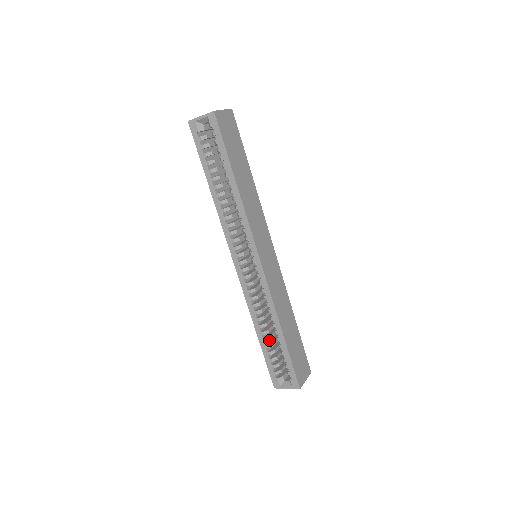
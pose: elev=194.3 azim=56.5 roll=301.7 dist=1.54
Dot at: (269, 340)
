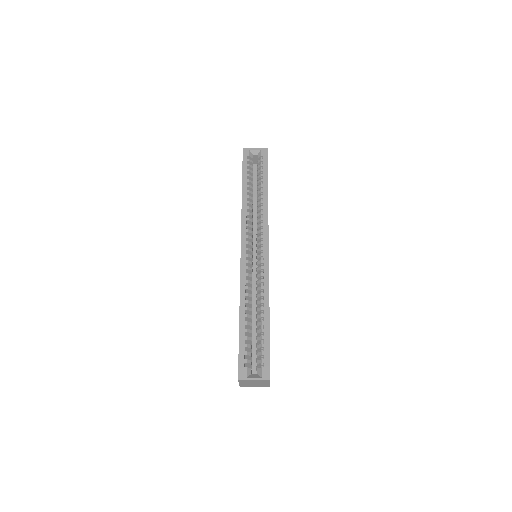
Dot at: occluded
